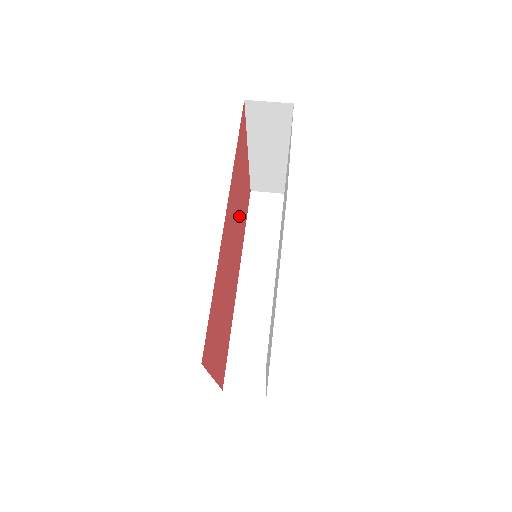
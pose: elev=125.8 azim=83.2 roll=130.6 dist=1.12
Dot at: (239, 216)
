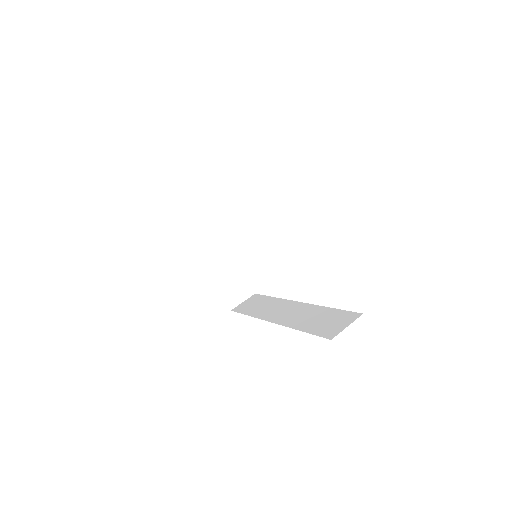
Dot at: occluded
